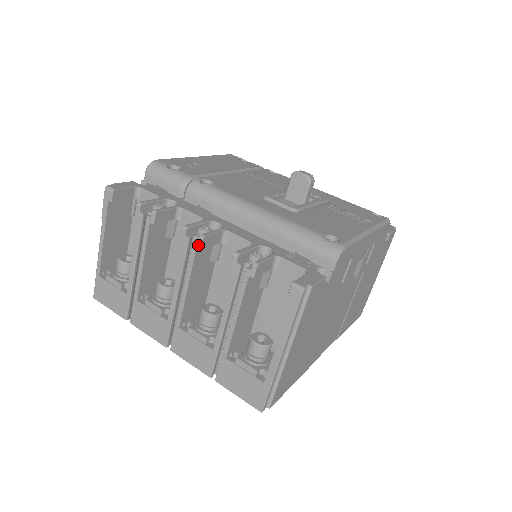
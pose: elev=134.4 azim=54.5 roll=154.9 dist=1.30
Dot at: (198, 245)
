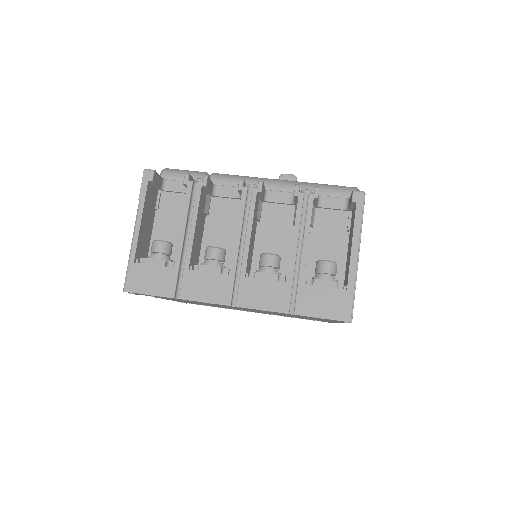
Dot at: (258, 189)
